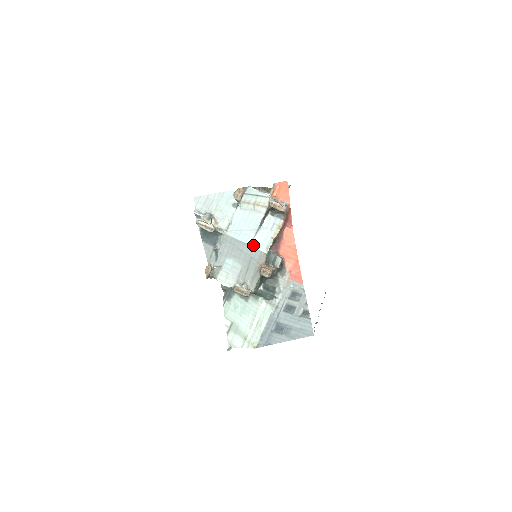
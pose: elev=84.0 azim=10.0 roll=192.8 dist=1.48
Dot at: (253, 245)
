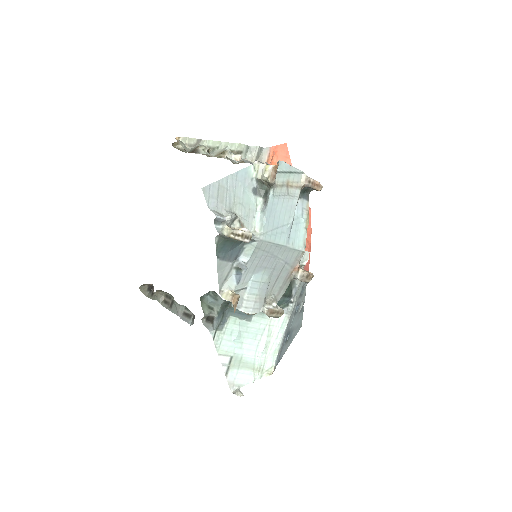
Dot at: (291, 245)
